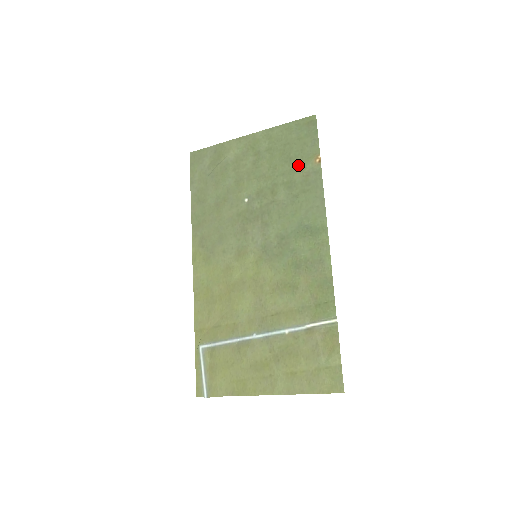
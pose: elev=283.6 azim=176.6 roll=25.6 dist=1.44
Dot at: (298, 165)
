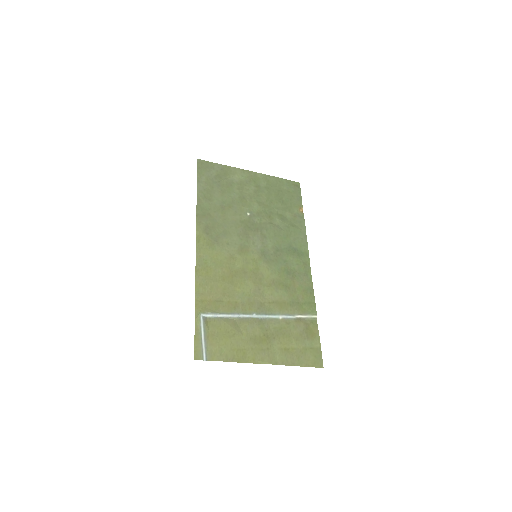
Dot at: (288, 207)
